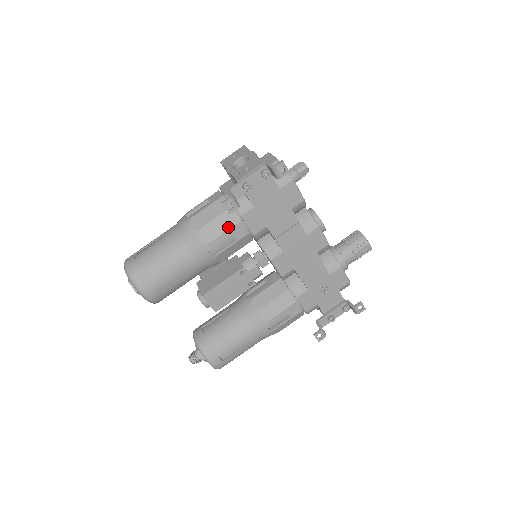
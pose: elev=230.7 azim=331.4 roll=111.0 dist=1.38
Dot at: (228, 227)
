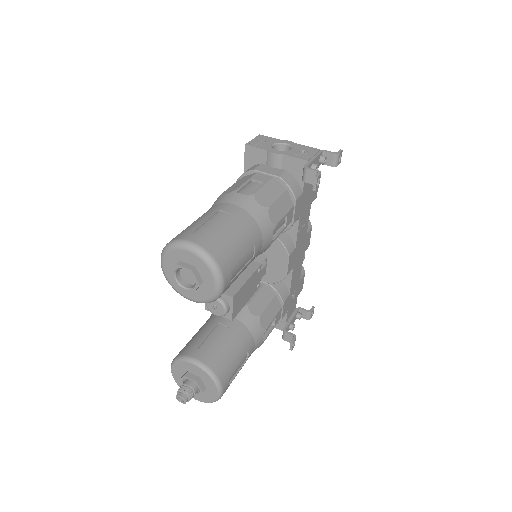
Dot at: (287, 210)
